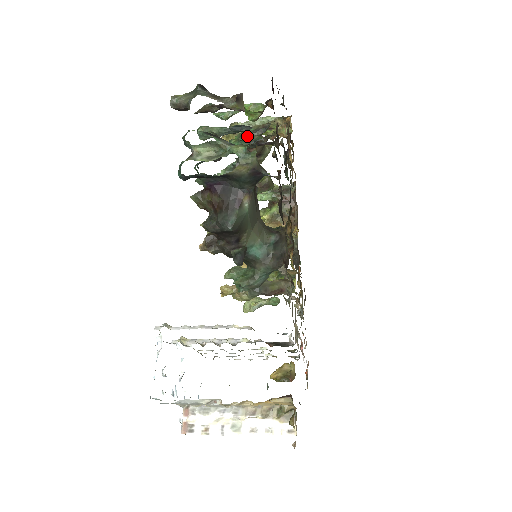
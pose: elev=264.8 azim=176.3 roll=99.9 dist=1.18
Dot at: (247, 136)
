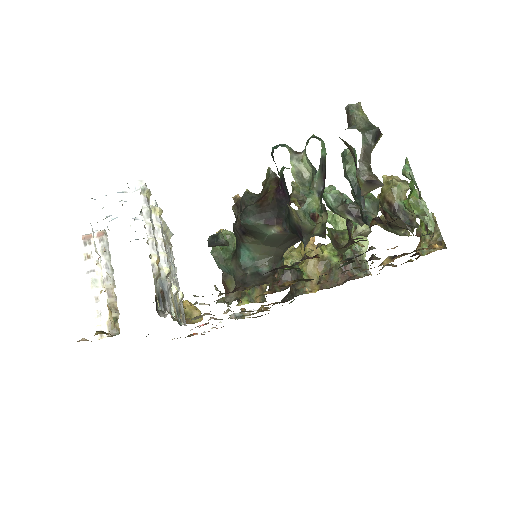
Dot at: (372, 206)
